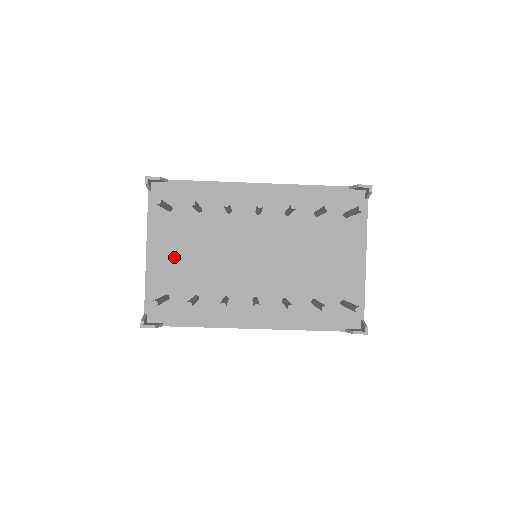
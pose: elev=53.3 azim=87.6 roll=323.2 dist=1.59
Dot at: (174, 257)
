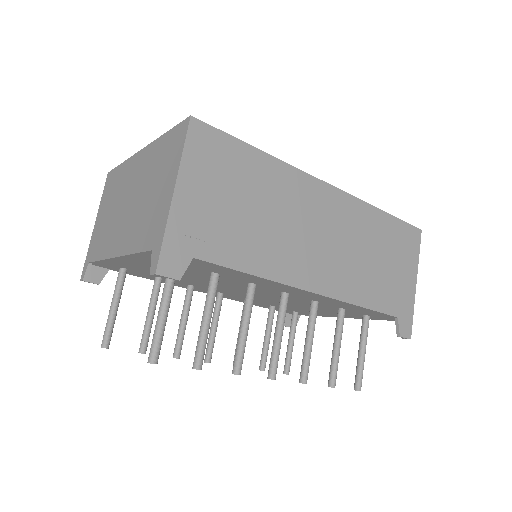
Dot at: occluded
